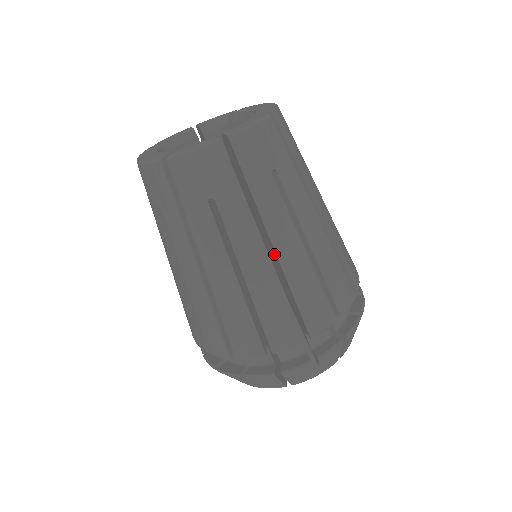
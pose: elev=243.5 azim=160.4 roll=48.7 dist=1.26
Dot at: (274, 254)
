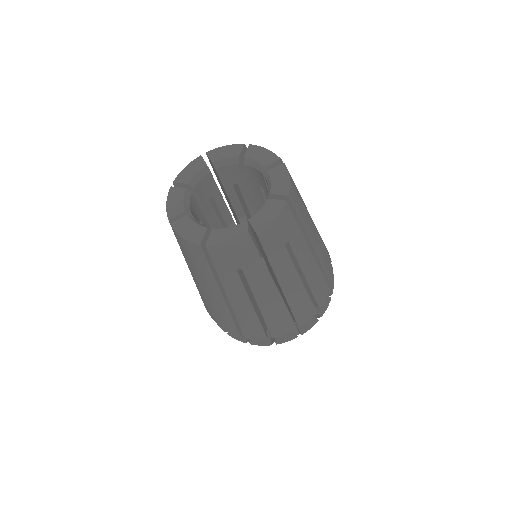
Dot at: occluded
